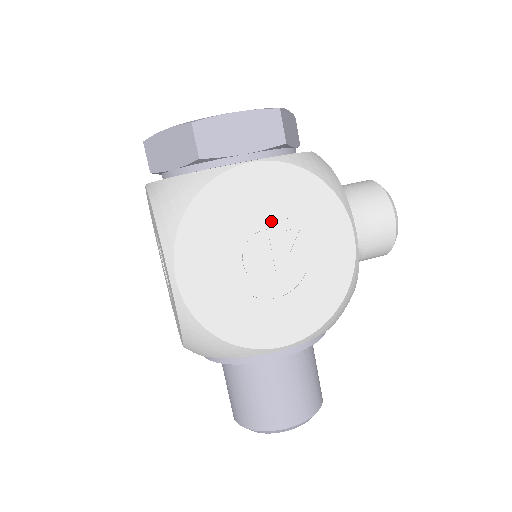
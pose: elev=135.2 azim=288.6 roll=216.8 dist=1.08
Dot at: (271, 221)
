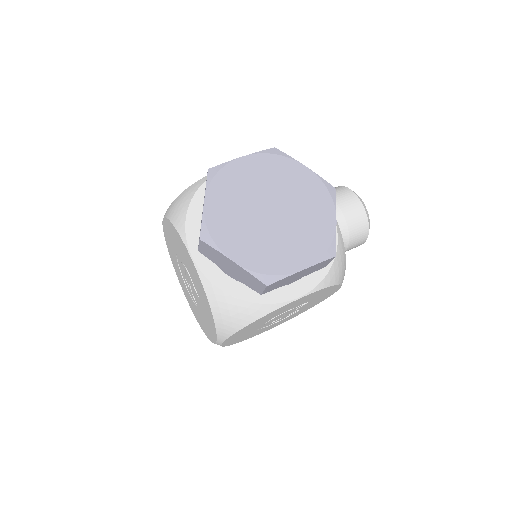
Dot at: (293, 307)
